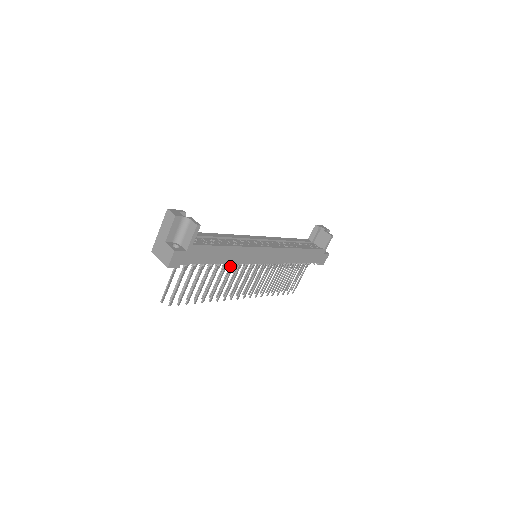
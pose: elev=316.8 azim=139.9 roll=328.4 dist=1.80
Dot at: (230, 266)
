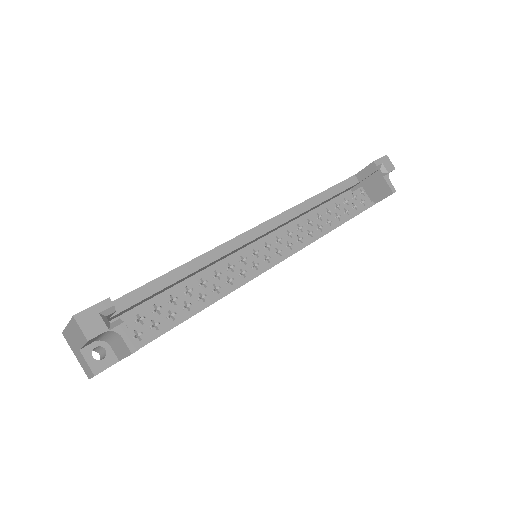
Dot at: occluded
